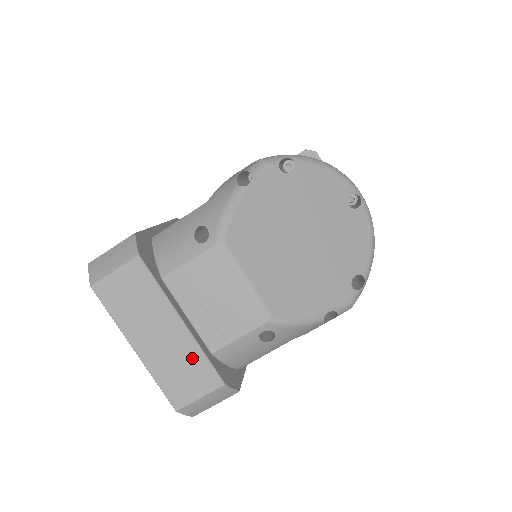
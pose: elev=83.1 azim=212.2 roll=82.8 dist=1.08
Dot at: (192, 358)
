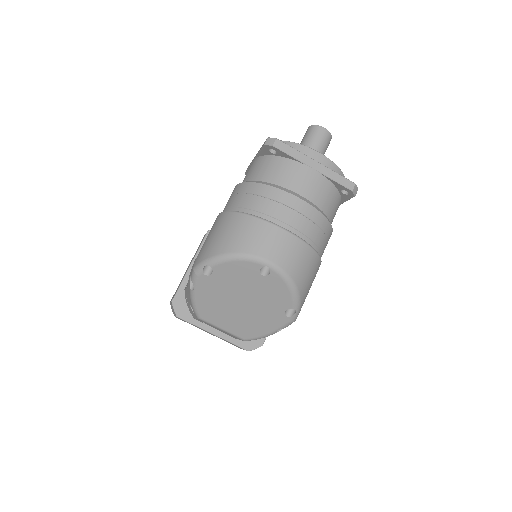
Dot at: (229, 342)
